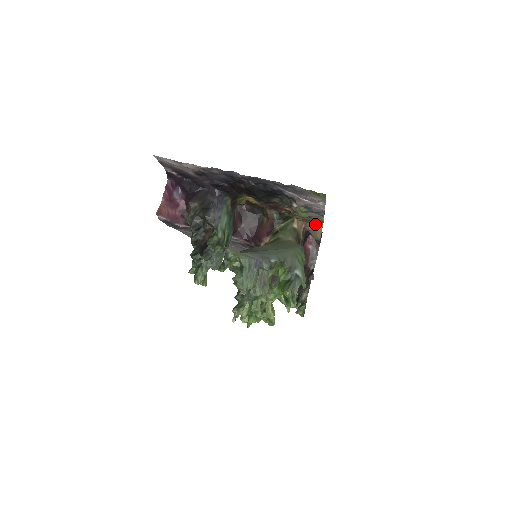
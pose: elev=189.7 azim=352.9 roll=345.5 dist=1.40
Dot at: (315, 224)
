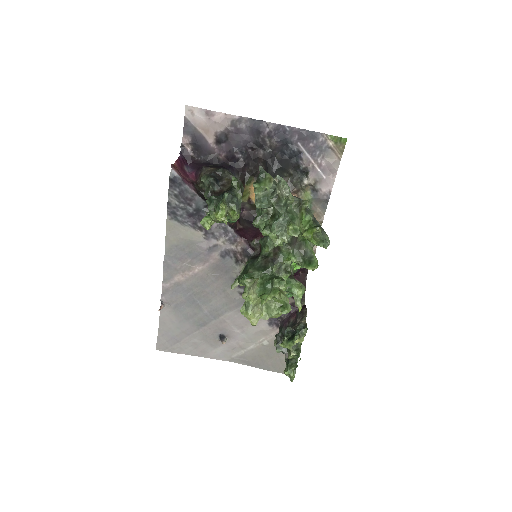
Dot at: occluded
